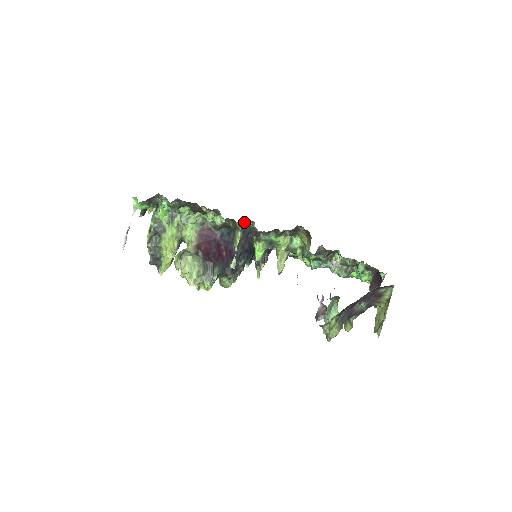
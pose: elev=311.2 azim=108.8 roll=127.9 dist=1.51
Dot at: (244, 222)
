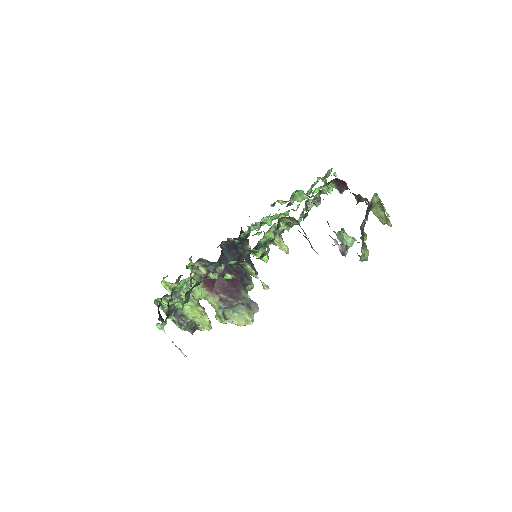
Dot at: occluded
